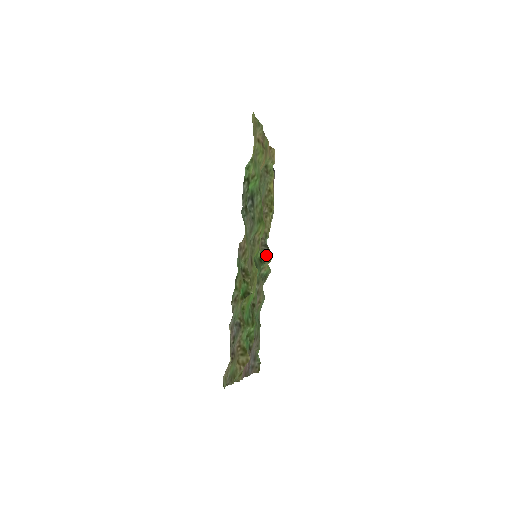
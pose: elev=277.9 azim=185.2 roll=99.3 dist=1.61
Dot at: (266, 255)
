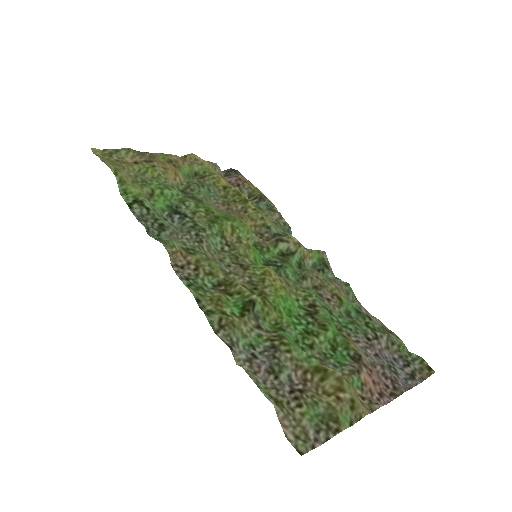
Dot at: (285, 243)
